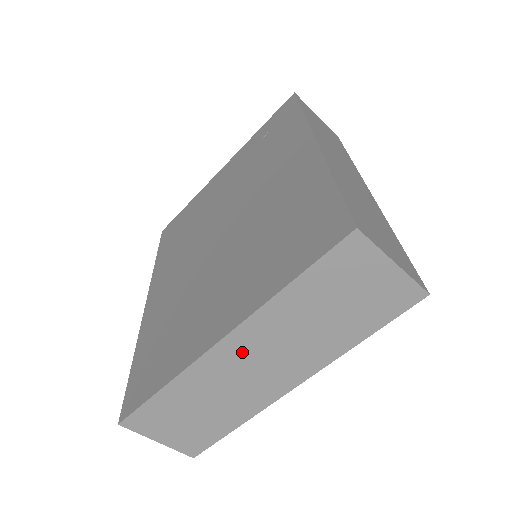
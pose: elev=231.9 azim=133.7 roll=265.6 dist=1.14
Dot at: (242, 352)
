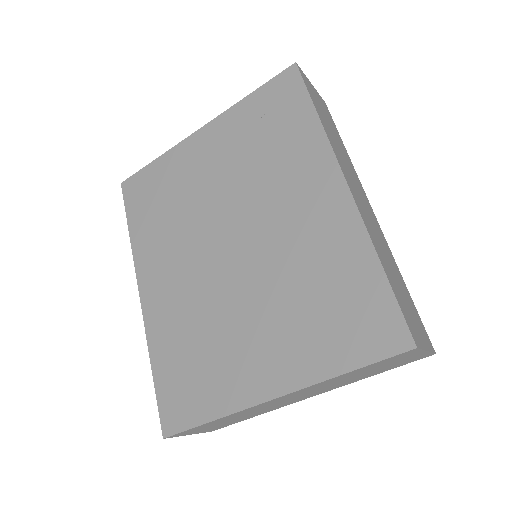
Dot at: (287, 398)
